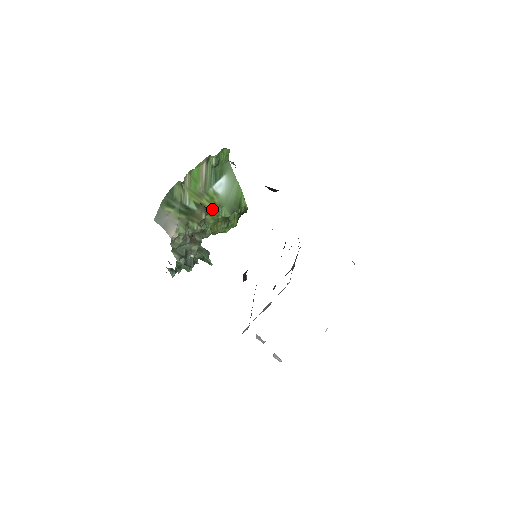
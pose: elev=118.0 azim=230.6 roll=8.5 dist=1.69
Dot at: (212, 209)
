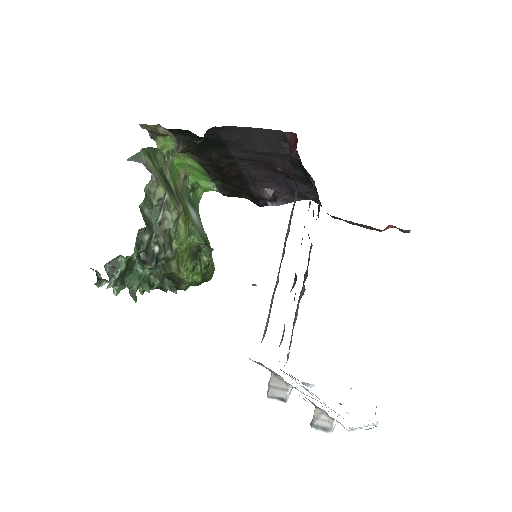
Dot at: (187, 217)
